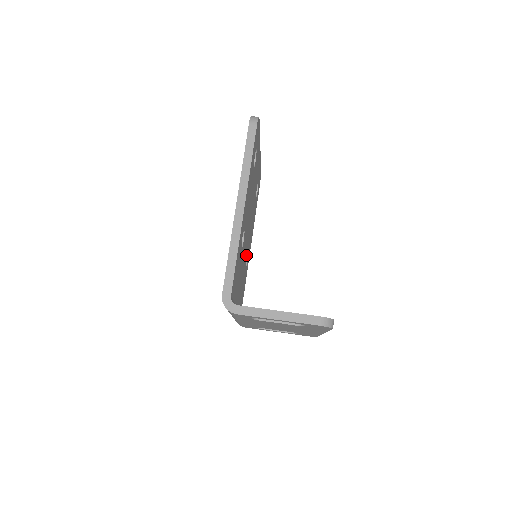
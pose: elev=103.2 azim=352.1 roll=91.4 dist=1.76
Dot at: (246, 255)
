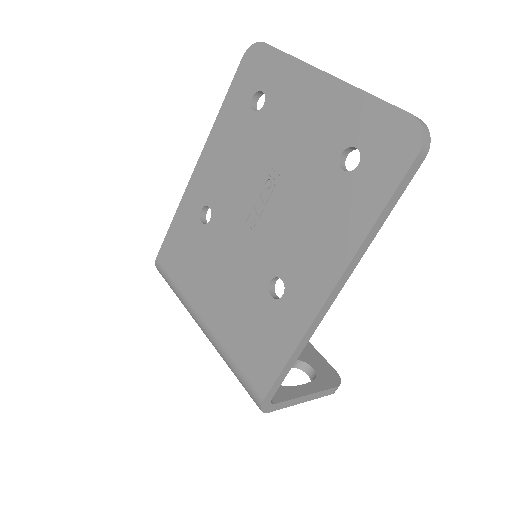
Dot at: occluded
